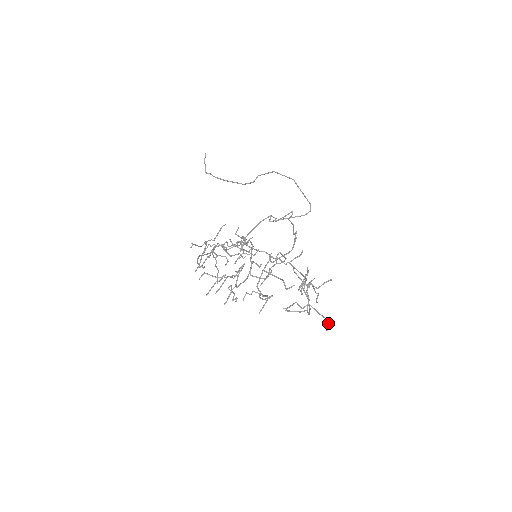
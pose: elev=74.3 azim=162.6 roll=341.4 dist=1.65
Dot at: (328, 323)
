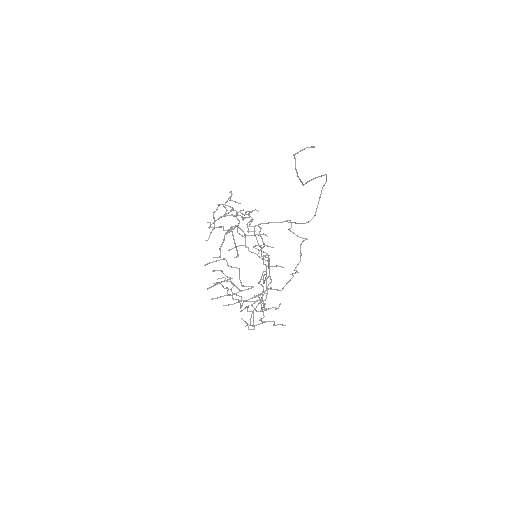
Dot at: occluded
